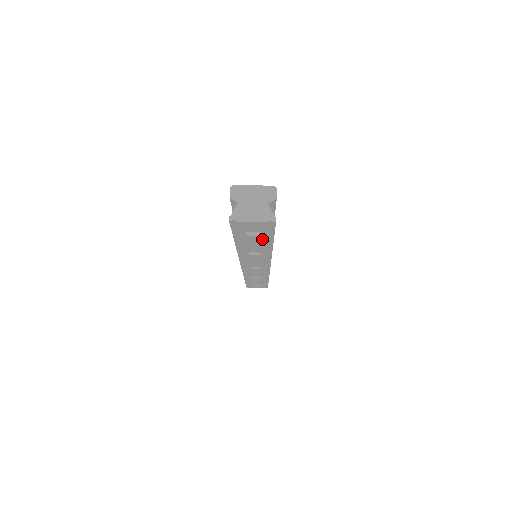
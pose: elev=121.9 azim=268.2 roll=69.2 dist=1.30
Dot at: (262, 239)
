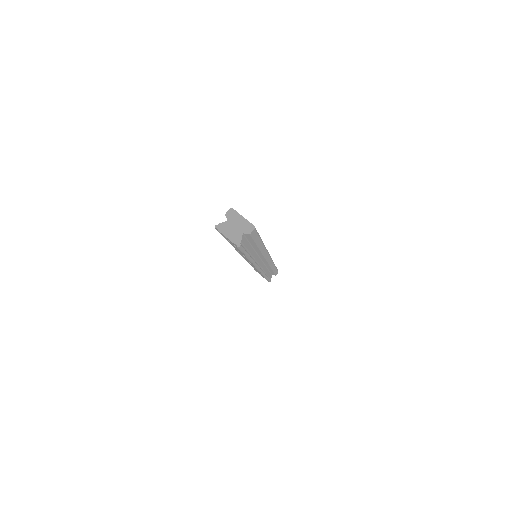
Dot at: (239, 250)
